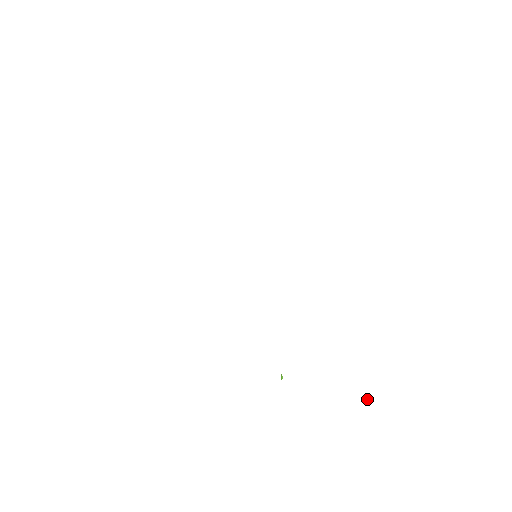
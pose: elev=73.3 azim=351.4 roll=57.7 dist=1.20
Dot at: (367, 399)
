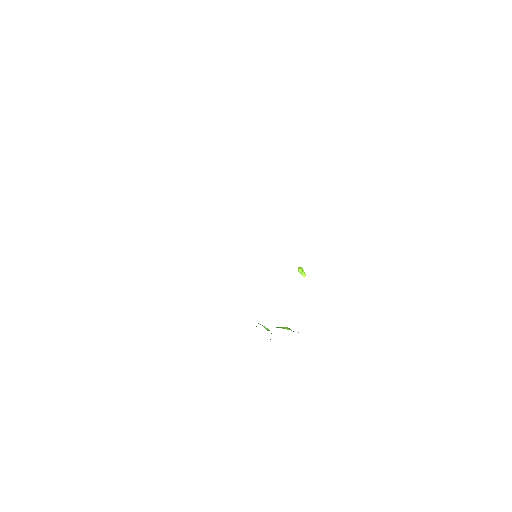
Dot at: (303, 273)
